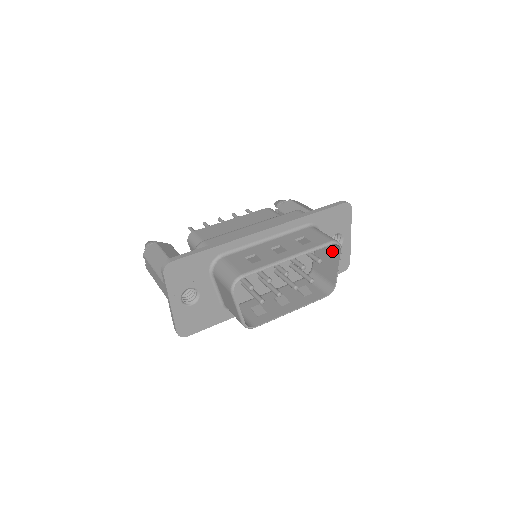
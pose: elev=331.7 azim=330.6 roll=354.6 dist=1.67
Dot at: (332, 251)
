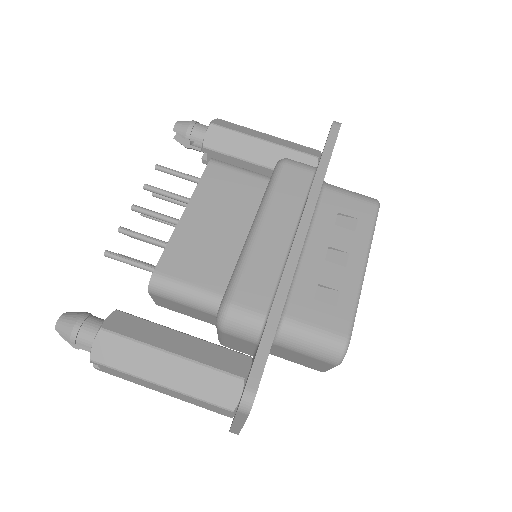
Dot at: occluded
